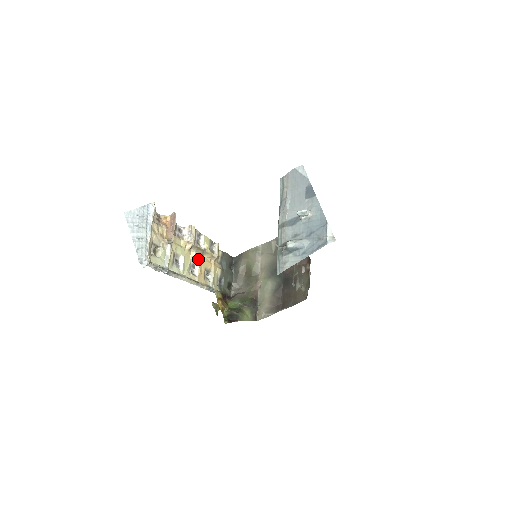
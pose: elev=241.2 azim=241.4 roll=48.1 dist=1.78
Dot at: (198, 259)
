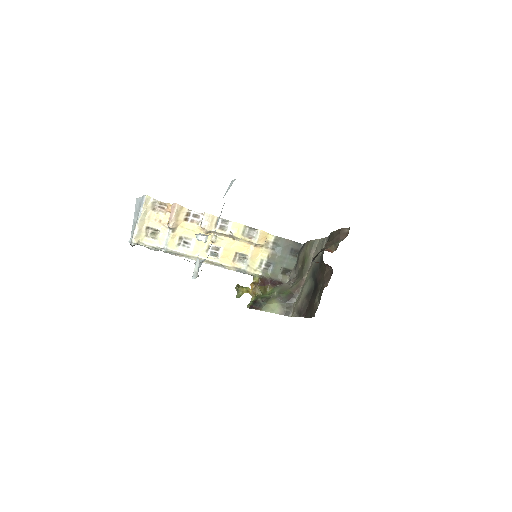
Dot at: (222, 243)
